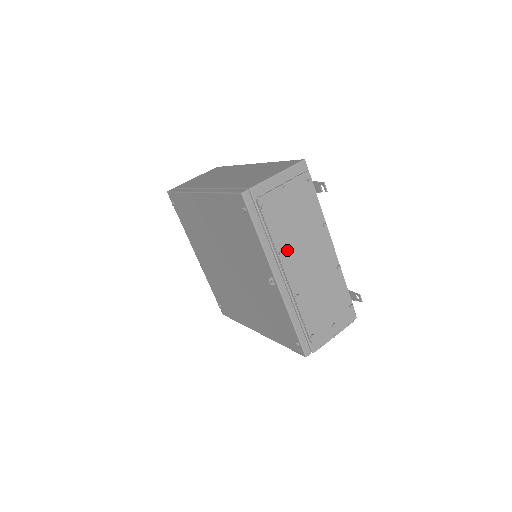
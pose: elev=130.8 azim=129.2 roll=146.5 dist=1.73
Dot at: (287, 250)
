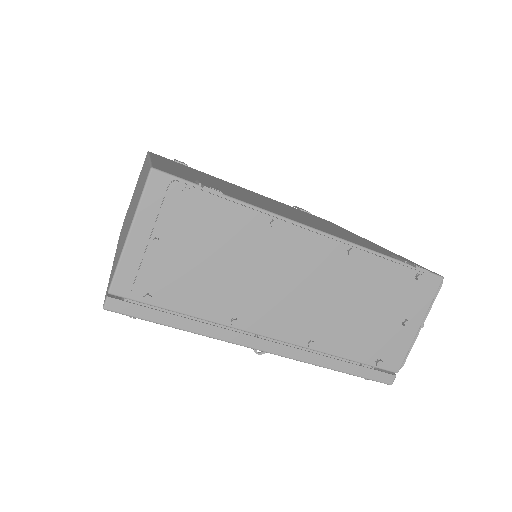
Dot at: (241, 309)
